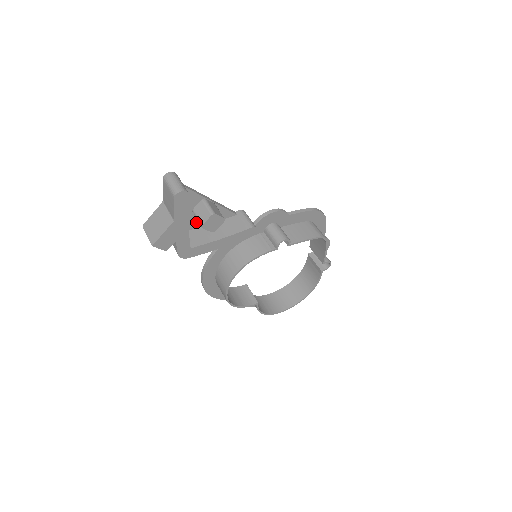
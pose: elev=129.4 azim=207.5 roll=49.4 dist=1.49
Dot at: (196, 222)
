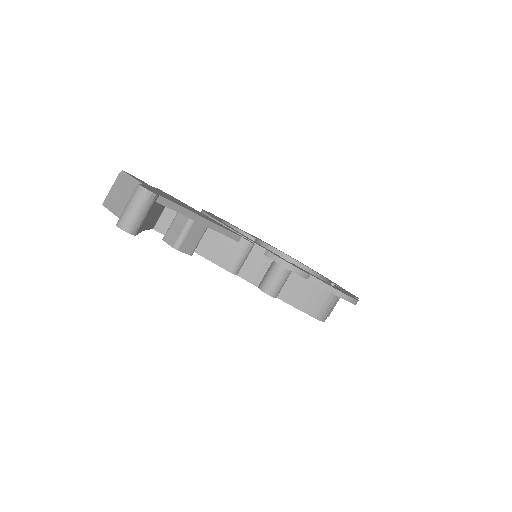
Dot at: occluded
